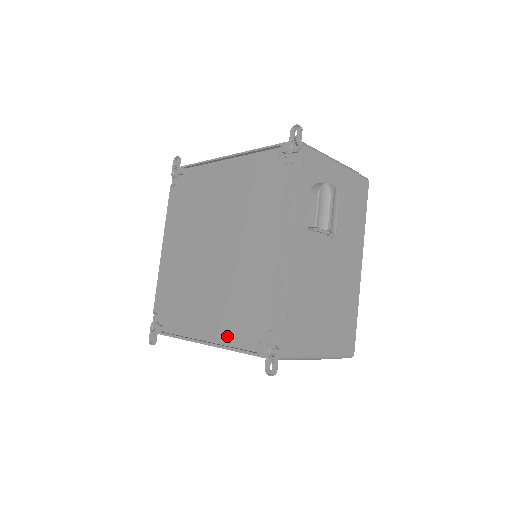
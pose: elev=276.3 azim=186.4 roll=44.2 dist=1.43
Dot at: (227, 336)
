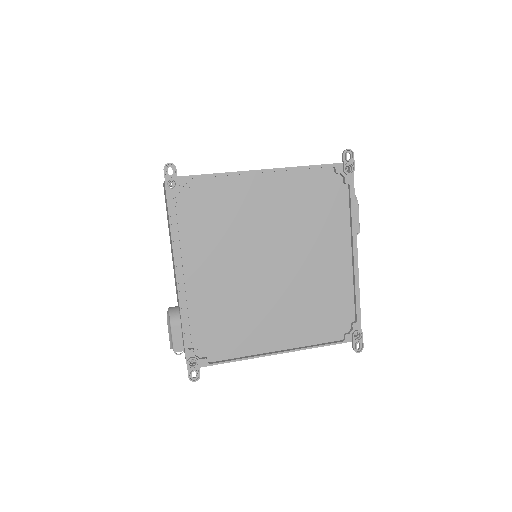
Dot at: (308, 339)
